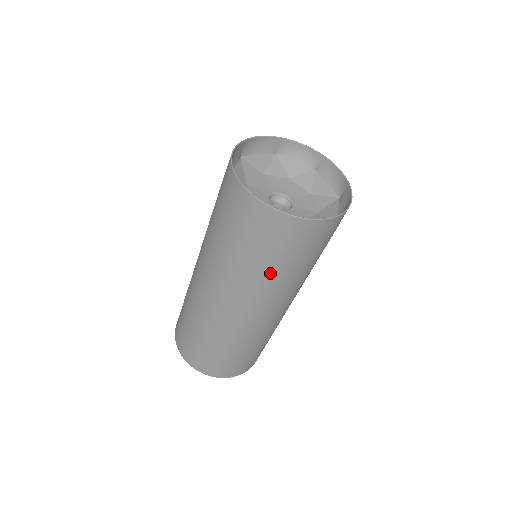
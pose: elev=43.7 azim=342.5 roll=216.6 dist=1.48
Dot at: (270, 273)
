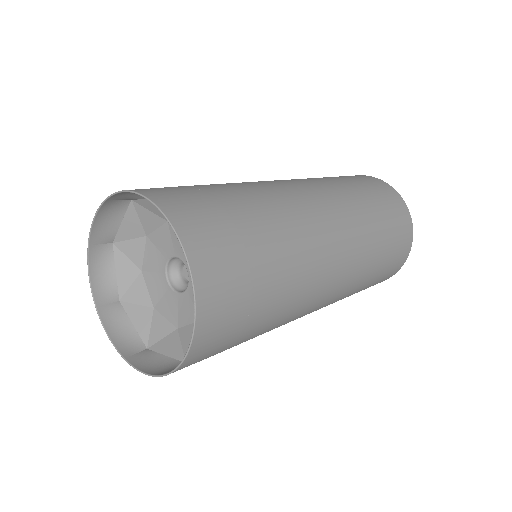
Dot at: occluded
